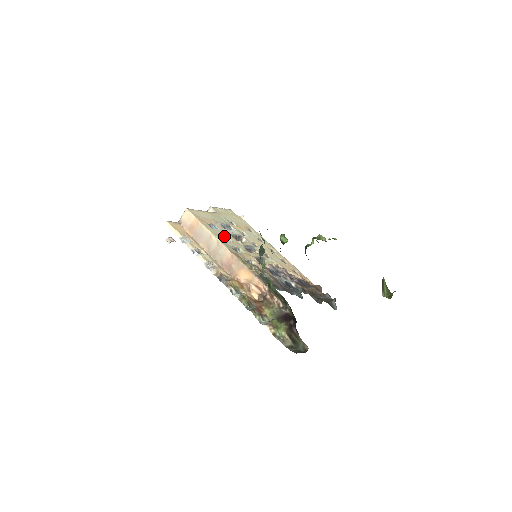
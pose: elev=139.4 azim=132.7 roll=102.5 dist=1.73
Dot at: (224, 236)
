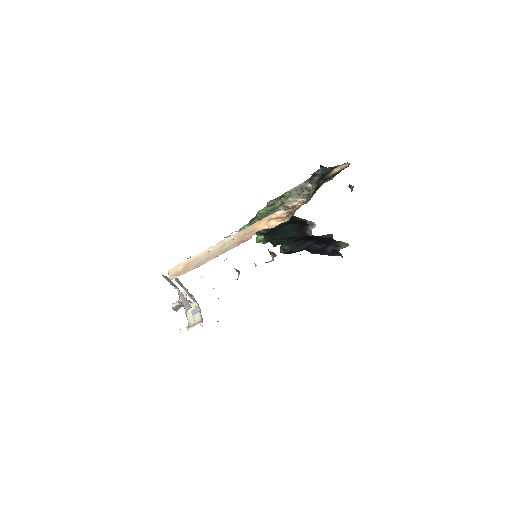
Dot at: occluded
